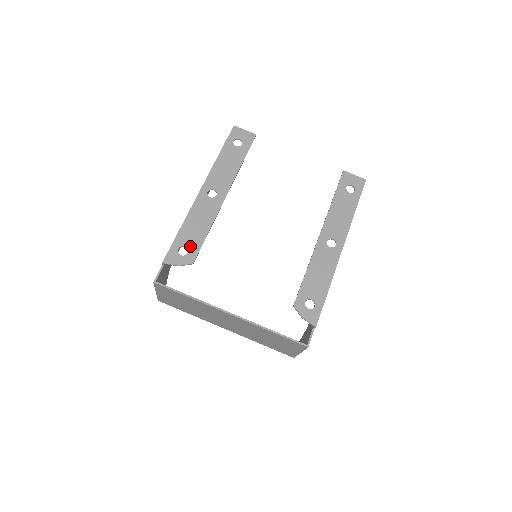
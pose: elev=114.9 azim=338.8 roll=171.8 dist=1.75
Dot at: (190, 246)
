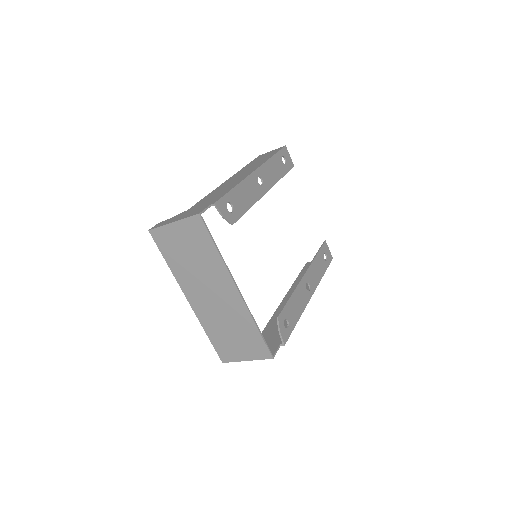
Dot at: (236, 208)
